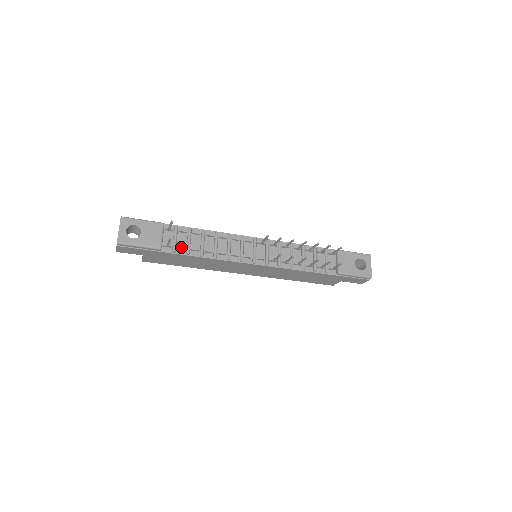
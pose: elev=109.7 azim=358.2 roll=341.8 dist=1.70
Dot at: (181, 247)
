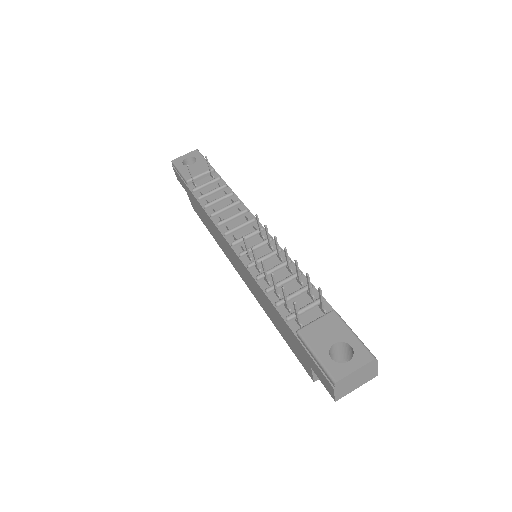
Dot at: (202, 192)
